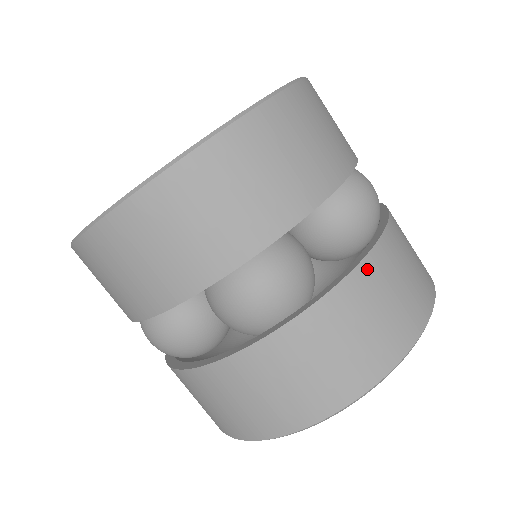
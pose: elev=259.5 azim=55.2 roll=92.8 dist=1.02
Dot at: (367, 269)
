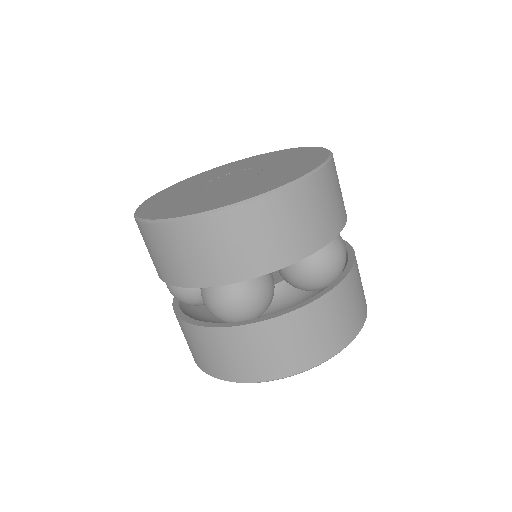
Dot at: (301, 314)
